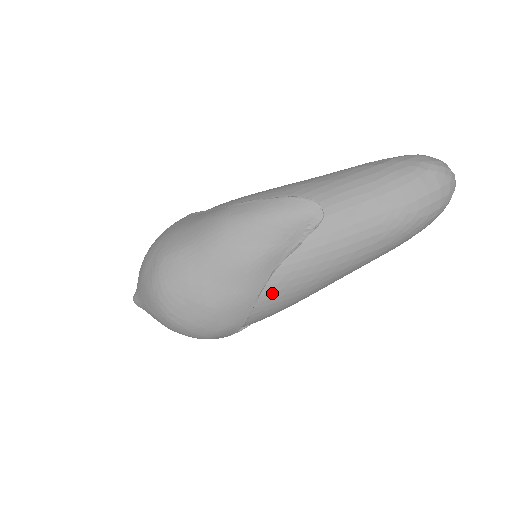
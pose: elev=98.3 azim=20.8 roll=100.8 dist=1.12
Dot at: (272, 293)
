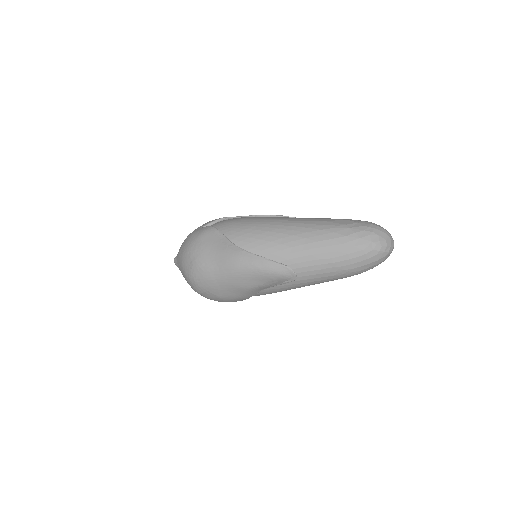
Dot at: (260, 294)
